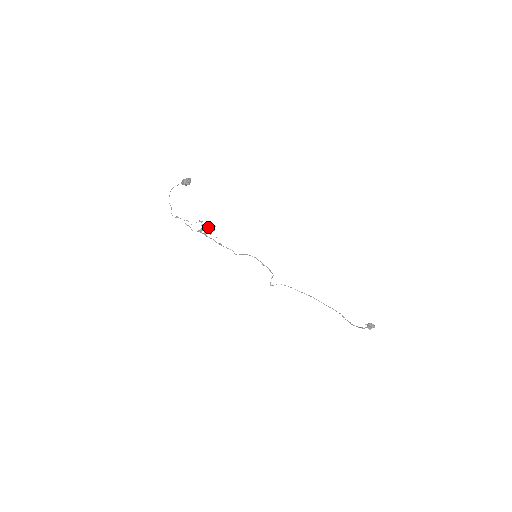
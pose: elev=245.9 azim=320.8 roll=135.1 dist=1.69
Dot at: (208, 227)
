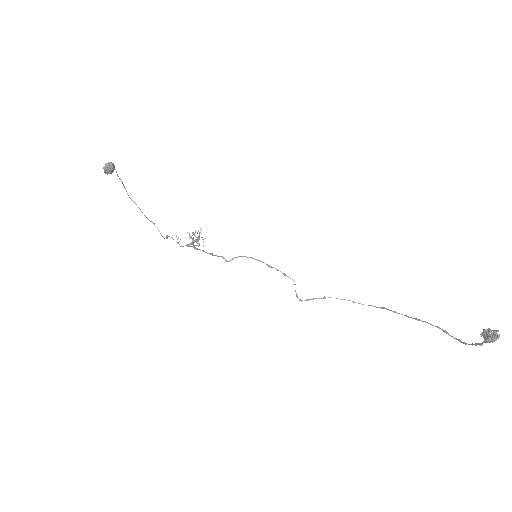
Dot at: occluded
